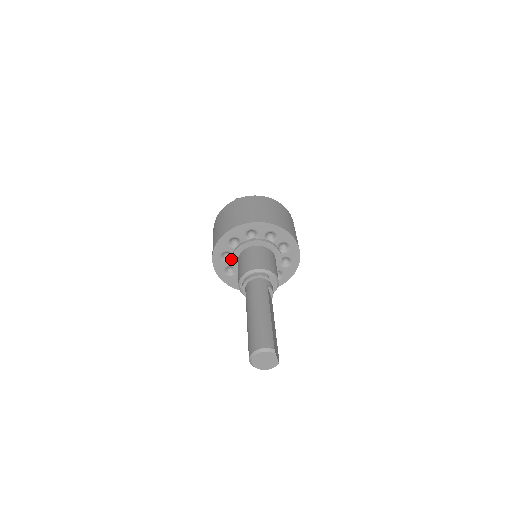
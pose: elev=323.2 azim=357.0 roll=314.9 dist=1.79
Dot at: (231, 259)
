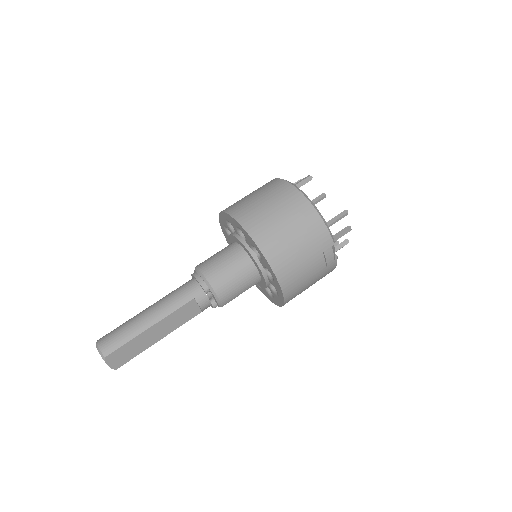
Dot at: (229, 239)
